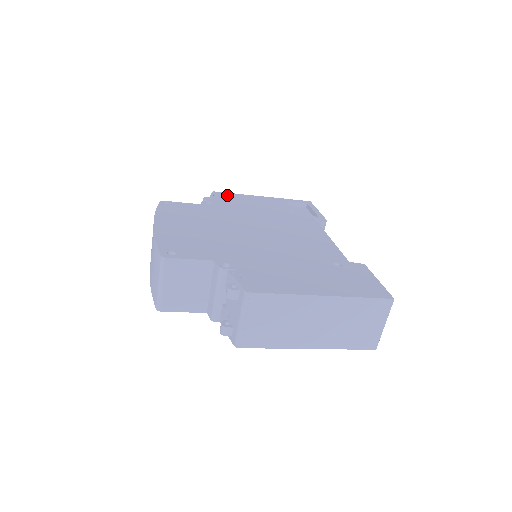
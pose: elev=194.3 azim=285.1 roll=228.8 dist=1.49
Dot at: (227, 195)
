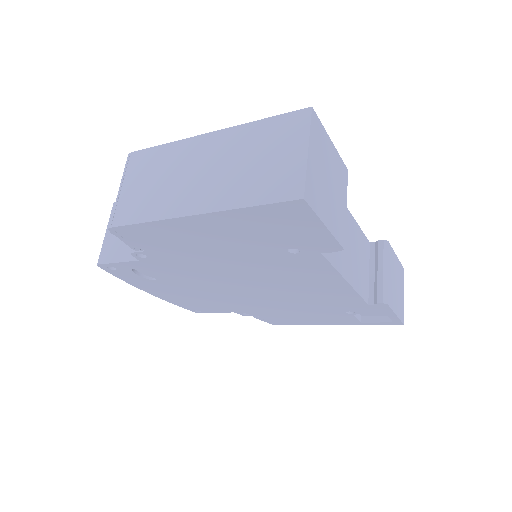
Dot at: occluded
